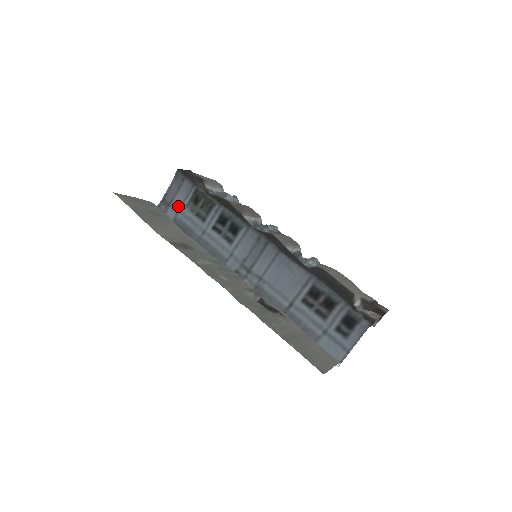
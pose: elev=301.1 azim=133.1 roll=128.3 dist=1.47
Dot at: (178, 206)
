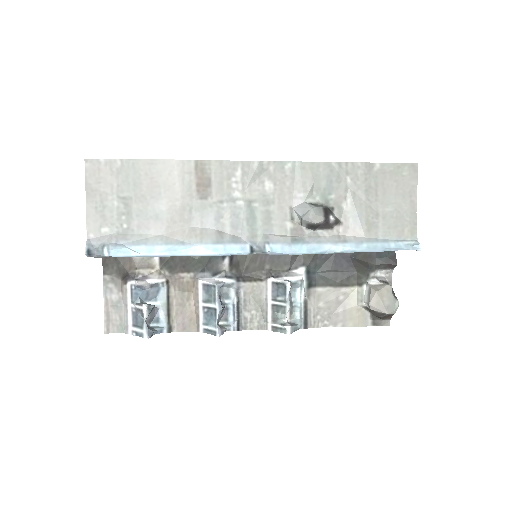
Dot at: occluded
